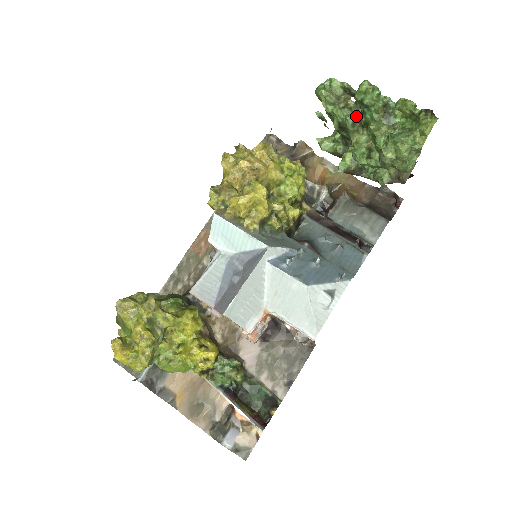
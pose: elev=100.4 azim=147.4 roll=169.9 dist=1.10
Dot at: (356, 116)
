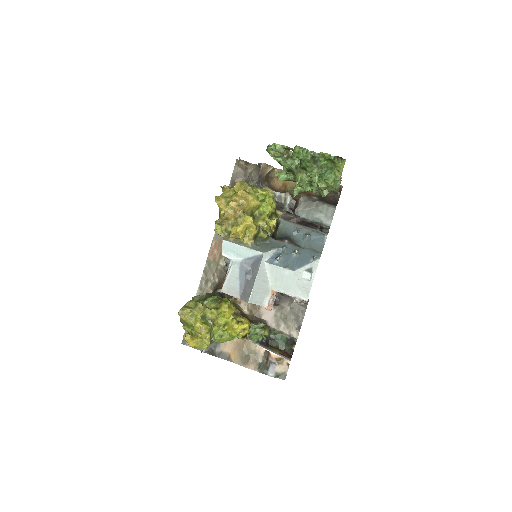
Dot at: (296, 162)
